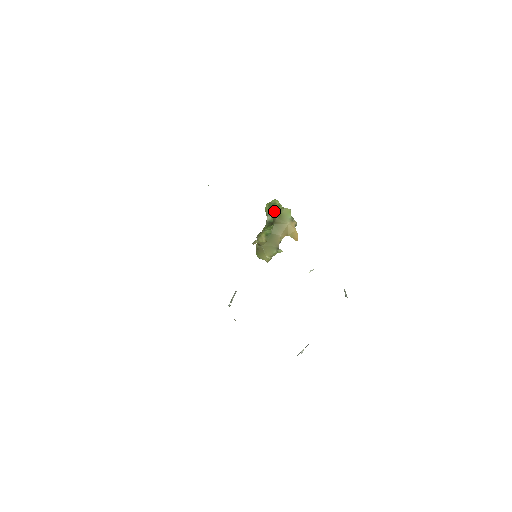
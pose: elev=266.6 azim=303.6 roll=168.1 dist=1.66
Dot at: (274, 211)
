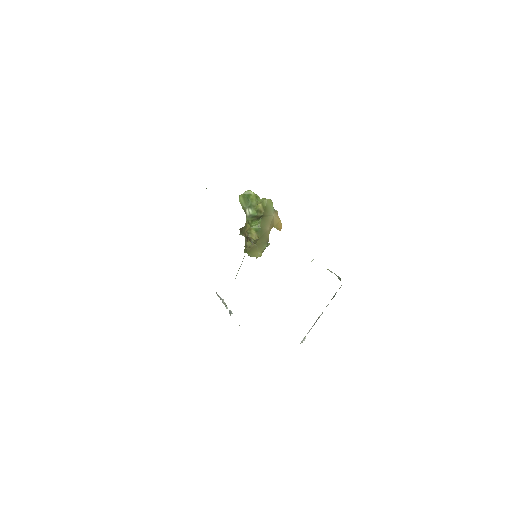
Dot at: (254, 203)
